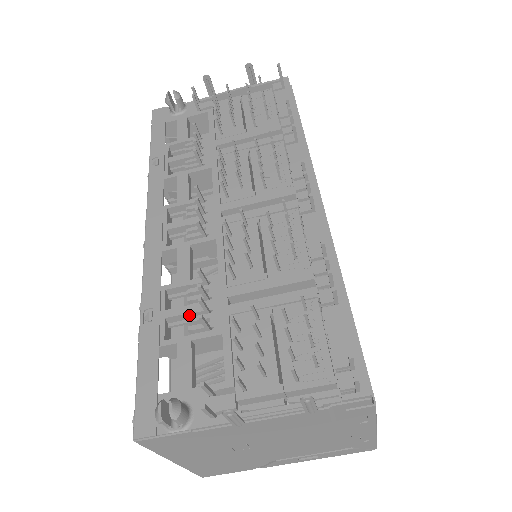
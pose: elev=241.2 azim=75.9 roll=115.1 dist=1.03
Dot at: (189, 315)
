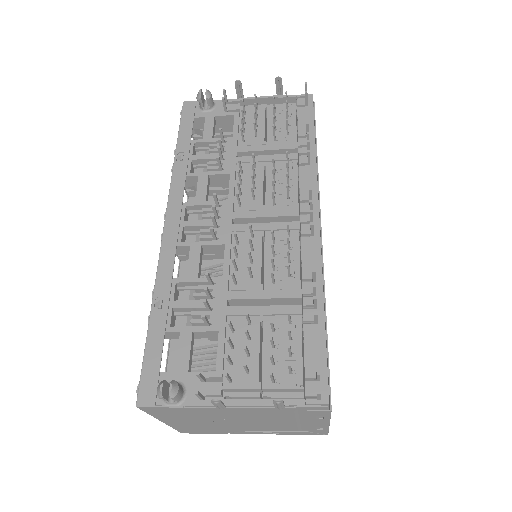
Dot at: (193, 309)
